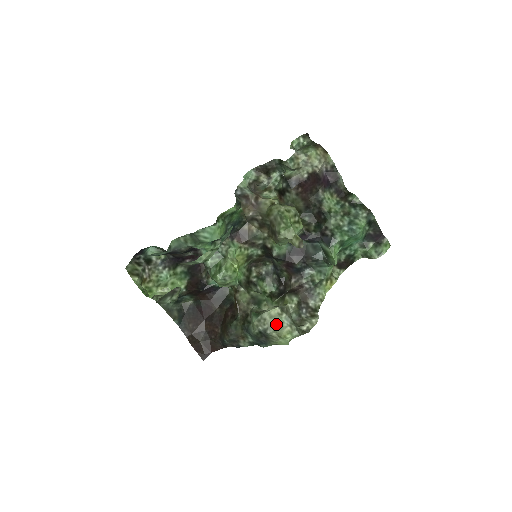
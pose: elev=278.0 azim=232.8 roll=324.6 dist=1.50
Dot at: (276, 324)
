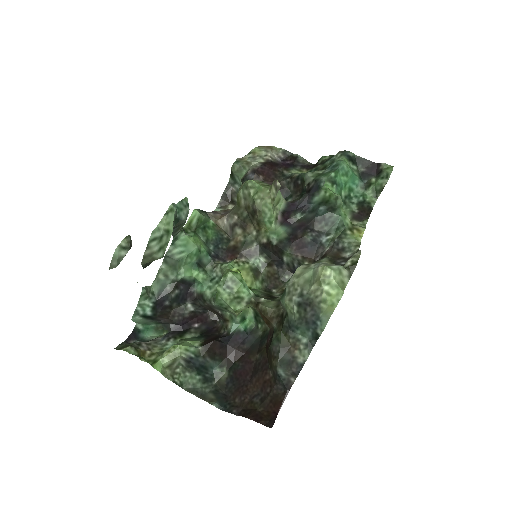
Dot at: (308, 277)
